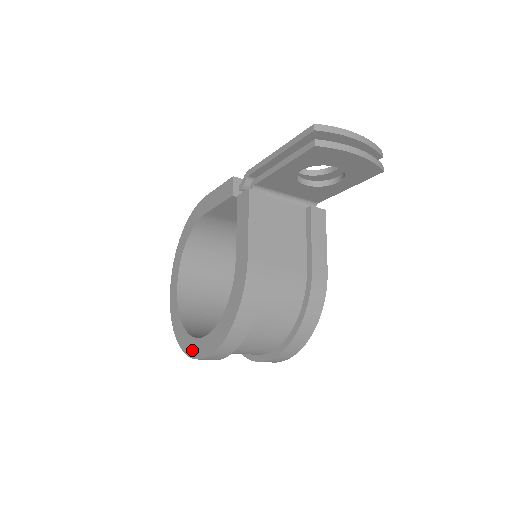
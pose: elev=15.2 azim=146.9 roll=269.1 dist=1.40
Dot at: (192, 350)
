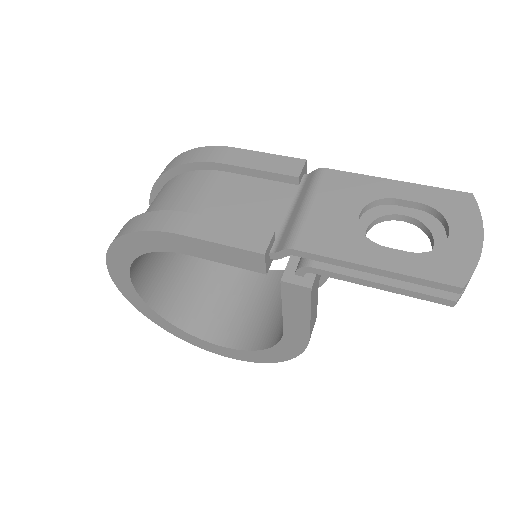
Dot at: (203, 346)
